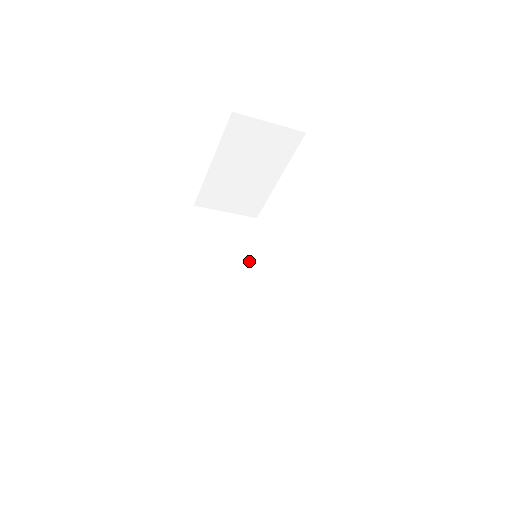
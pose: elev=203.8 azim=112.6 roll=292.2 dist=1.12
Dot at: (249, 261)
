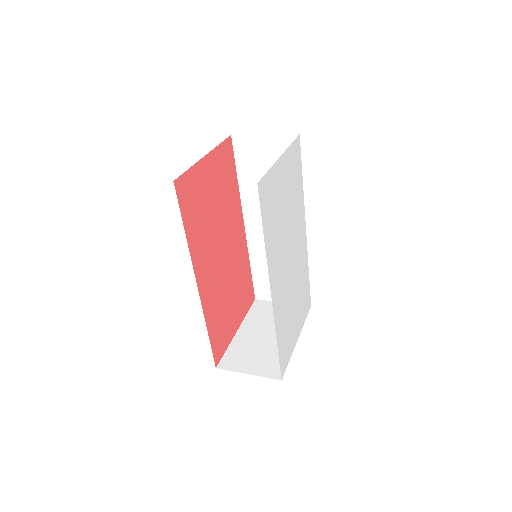
Dot at: occluded
